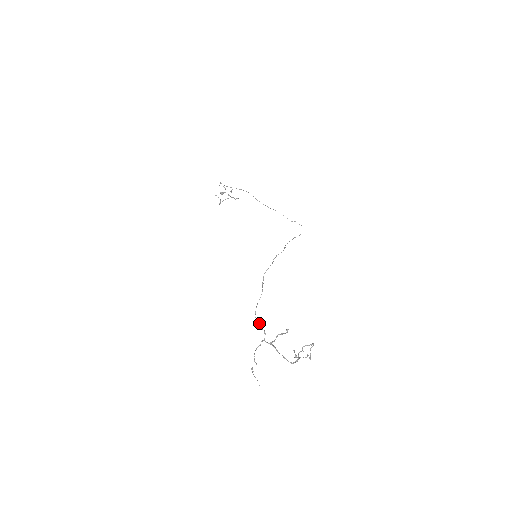
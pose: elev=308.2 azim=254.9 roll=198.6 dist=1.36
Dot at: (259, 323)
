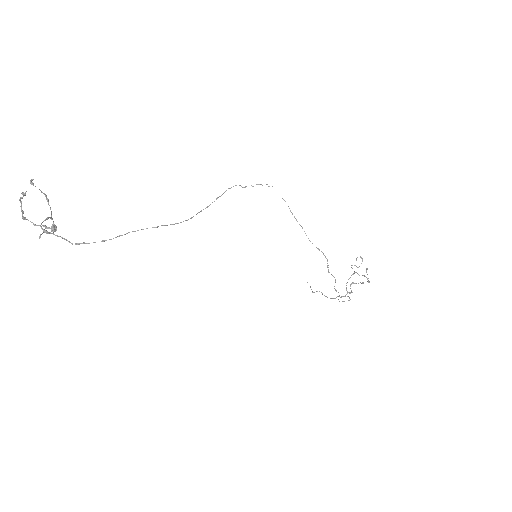
Dot at: occluded
